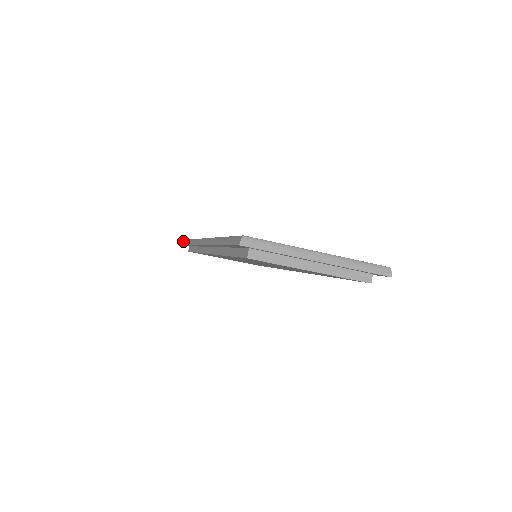
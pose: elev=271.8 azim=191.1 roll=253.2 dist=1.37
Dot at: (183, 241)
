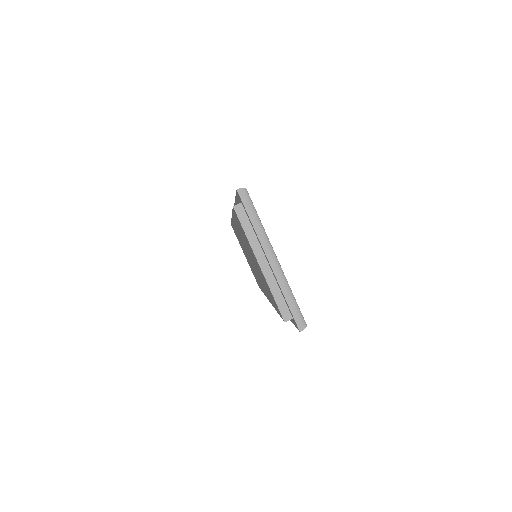
Dot at: occluded
